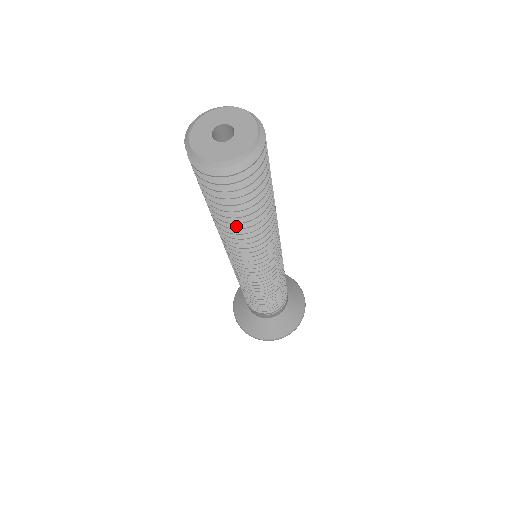
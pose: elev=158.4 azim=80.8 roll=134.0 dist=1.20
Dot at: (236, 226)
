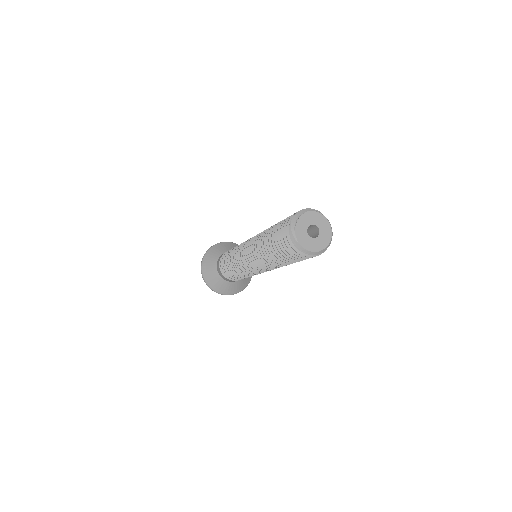
Dot at: occluded
